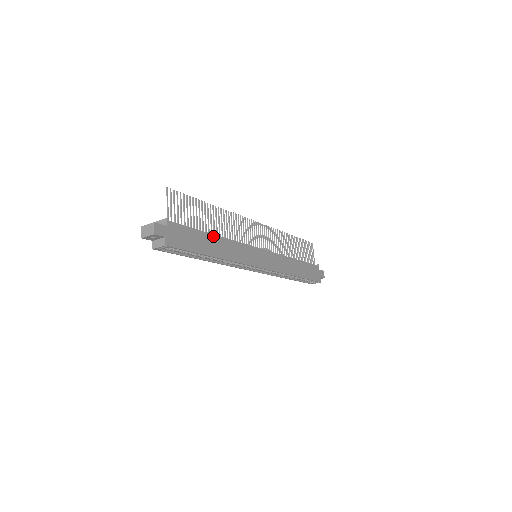
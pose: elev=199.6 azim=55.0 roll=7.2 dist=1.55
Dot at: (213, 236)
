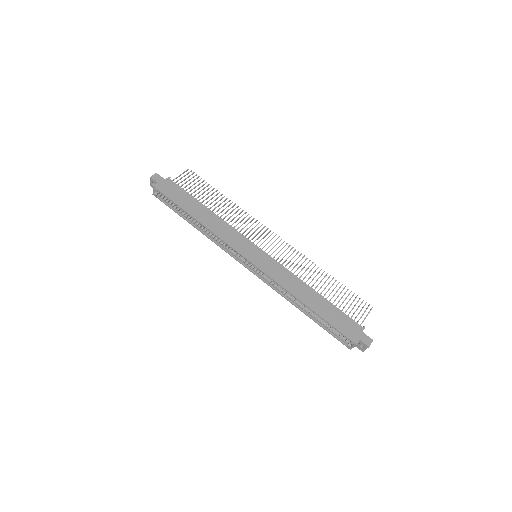
Dot at: (206, 208)
